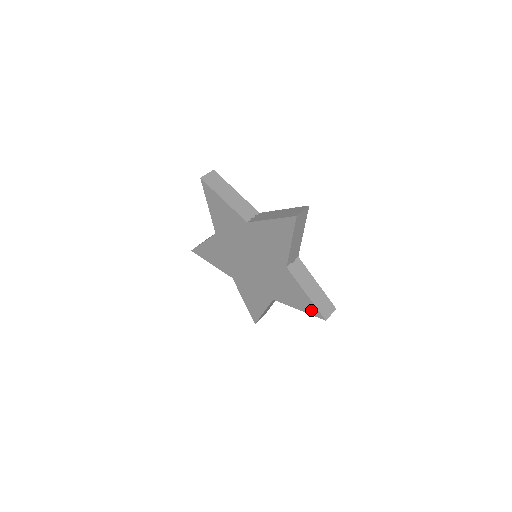
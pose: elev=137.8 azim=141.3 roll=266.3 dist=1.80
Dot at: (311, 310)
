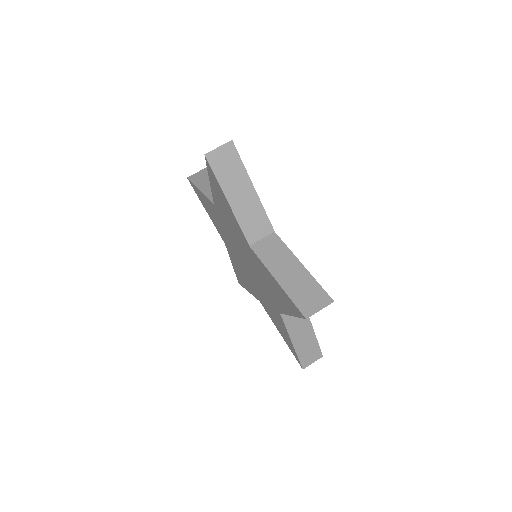
Dot at: (293, 308)
